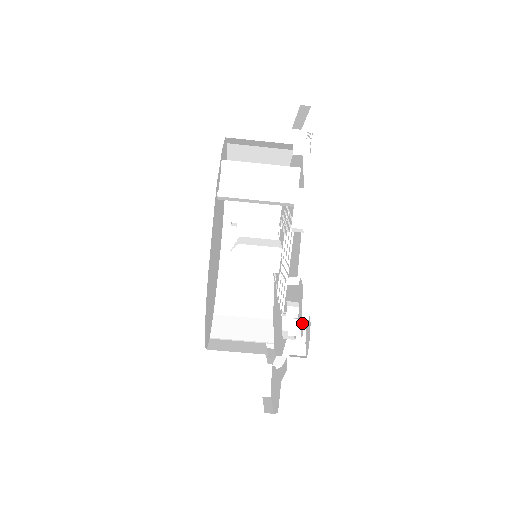
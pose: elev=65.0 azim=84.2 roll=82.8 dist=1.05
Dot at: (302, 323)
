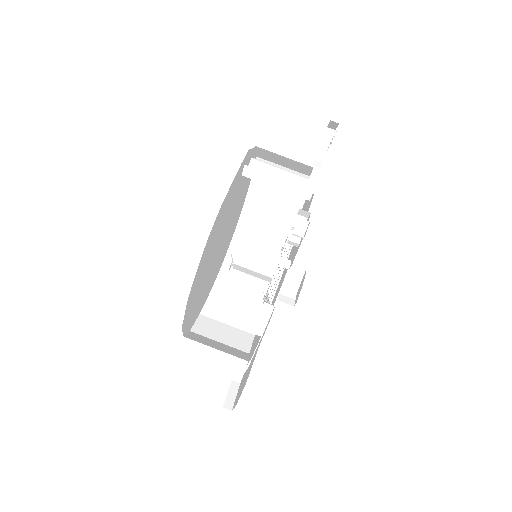
Dot at: (307, 228)
